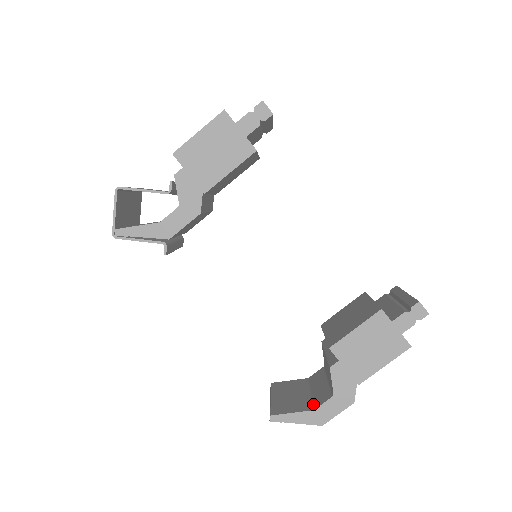
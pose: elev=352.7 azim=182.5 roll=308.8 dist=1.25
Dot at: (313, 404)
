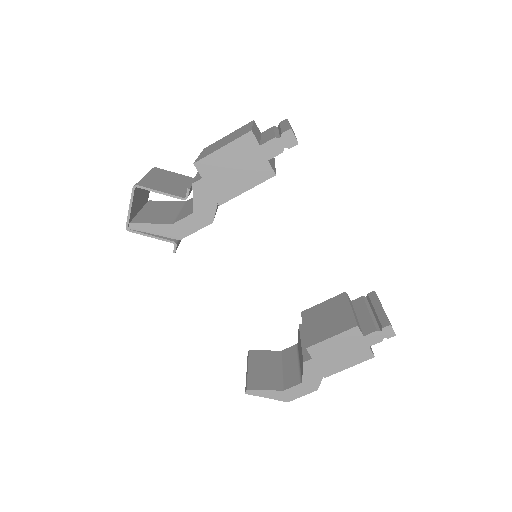
Dot at: (283, 384)
